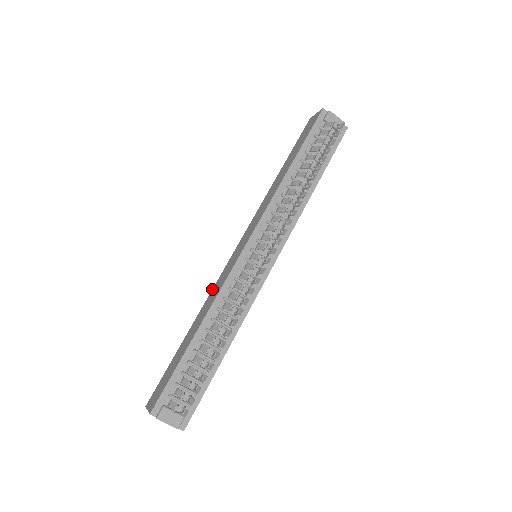
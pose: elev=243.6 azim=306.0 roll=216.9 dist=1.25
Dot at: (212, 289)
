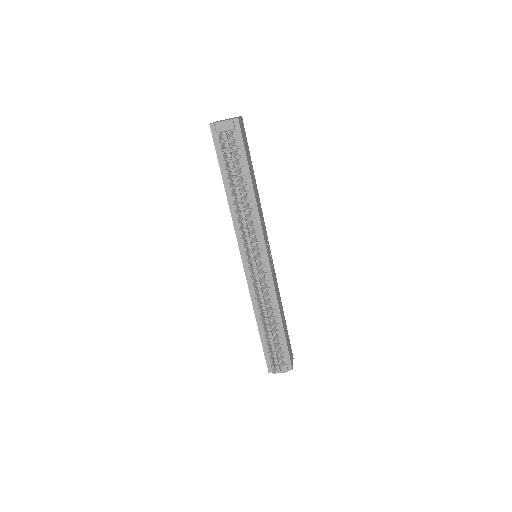
Dot at: occluded
